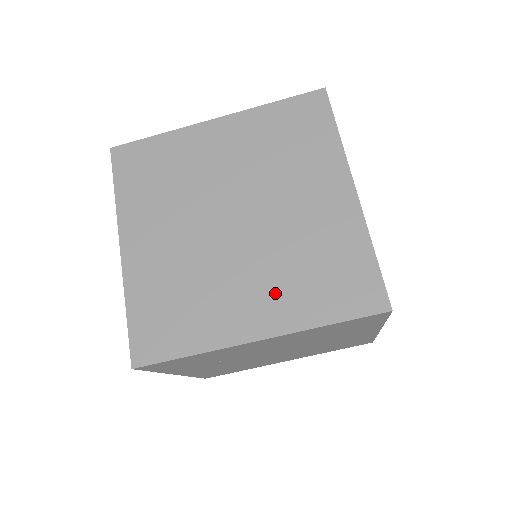
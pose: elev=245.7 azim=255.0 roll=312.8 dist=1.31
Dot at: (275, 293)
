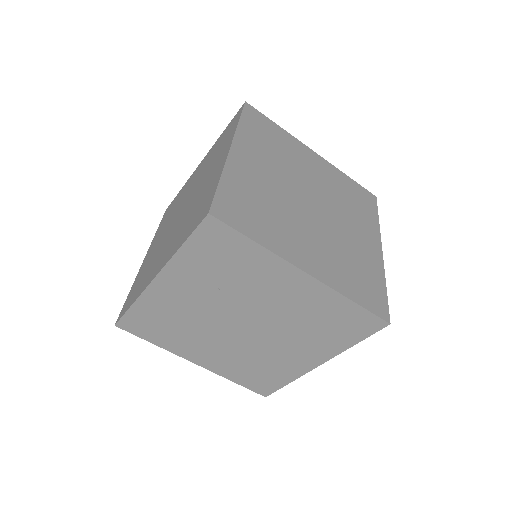
Dot at: (326, 258)
